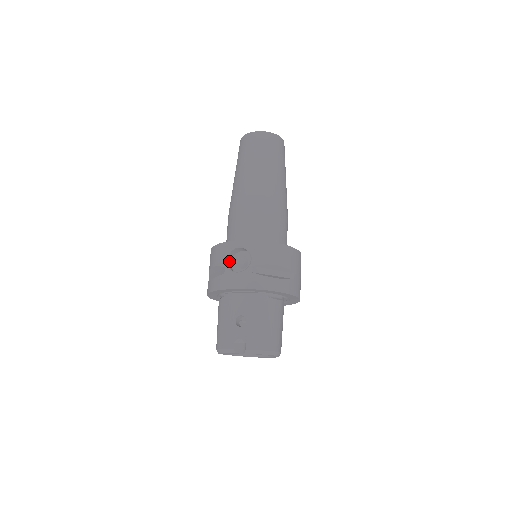
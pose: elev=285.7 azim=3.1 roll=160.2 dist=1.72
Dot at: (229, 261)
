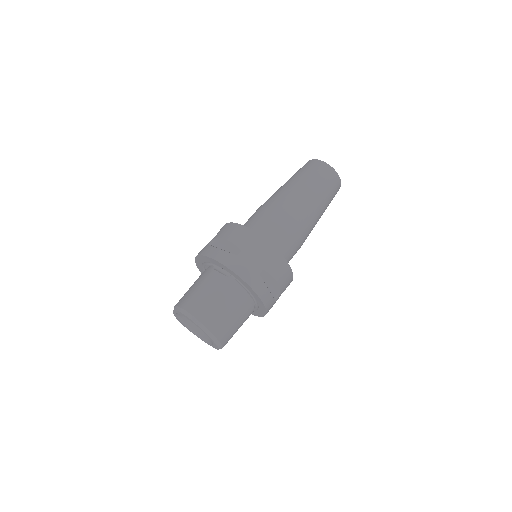
Dot at: occluded
